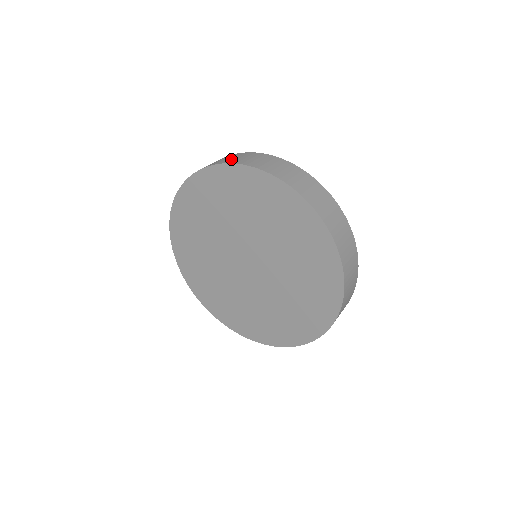
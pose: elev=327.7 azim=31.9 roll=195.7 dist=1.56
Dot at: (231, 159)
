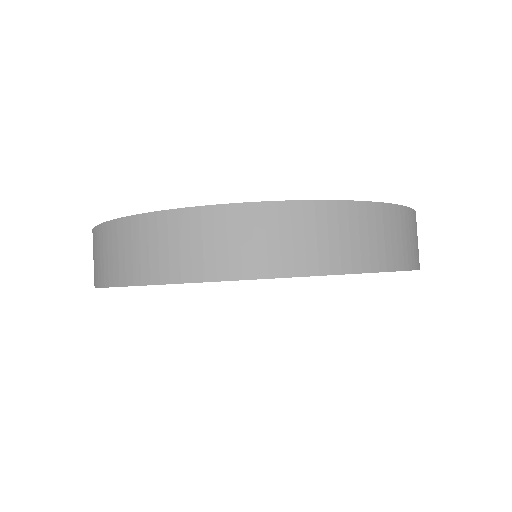
Dot at: occluded
